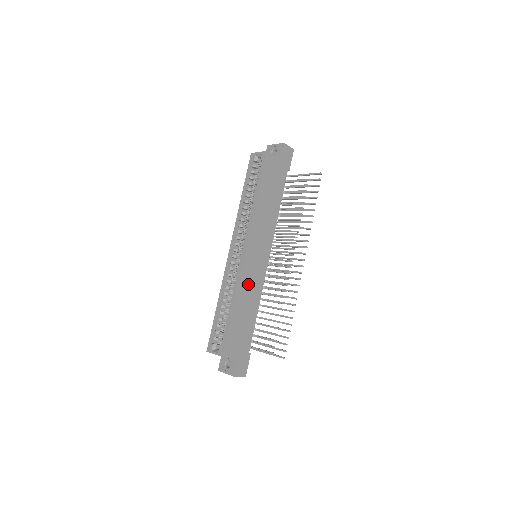
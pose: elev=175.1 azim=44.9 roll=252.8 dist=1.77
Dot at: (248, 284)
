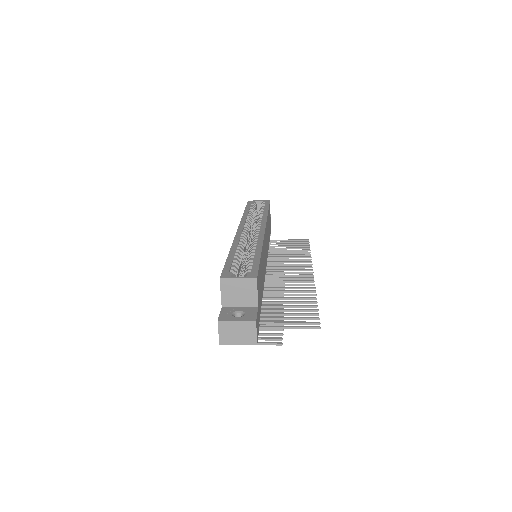
Dot at: (263, 257)
